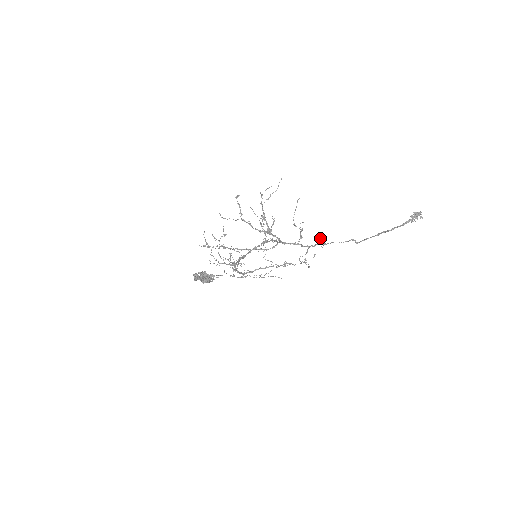
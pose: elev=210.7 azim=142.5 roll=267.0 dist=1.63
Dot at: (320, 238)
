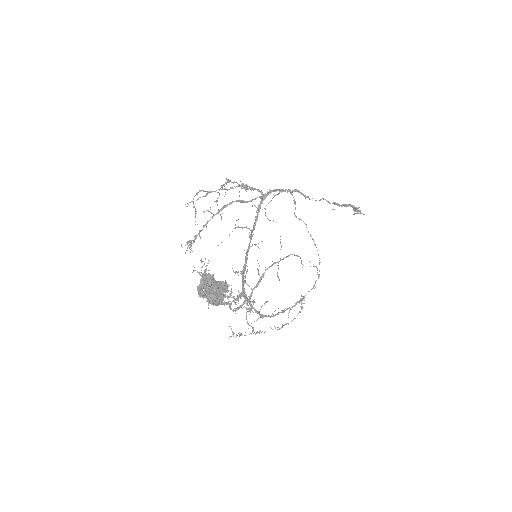
Dot at: occluded
